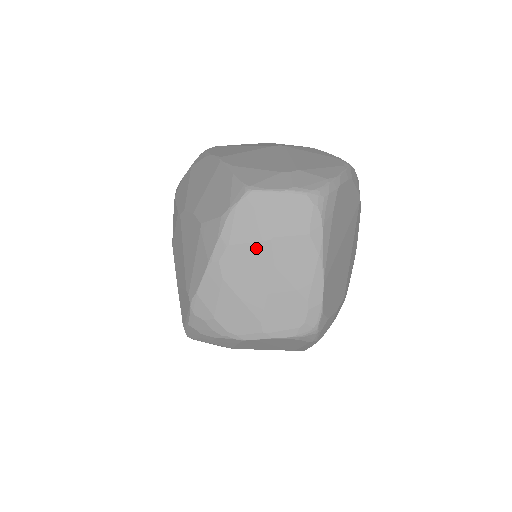
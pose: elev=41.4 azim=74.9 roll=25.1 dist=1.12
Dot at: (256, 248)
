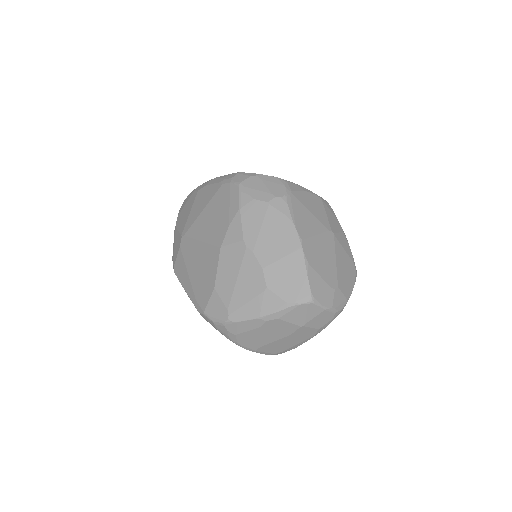
Dot at: (290, 326)
